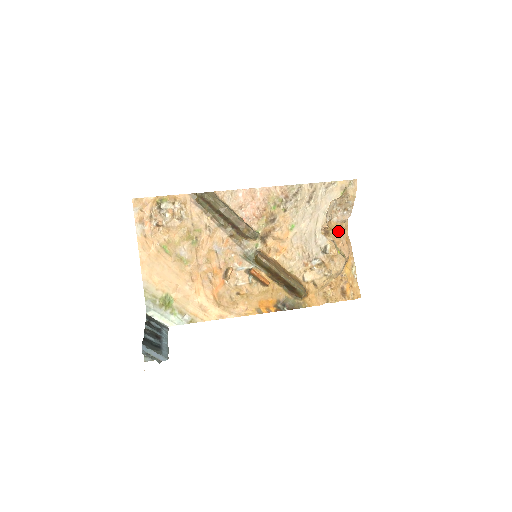
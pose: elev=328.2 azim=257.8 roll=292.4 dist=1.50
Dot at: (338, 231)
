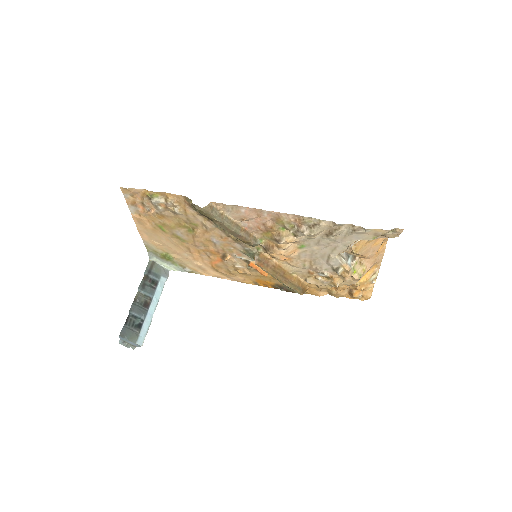
Dot at: (367, 248)
